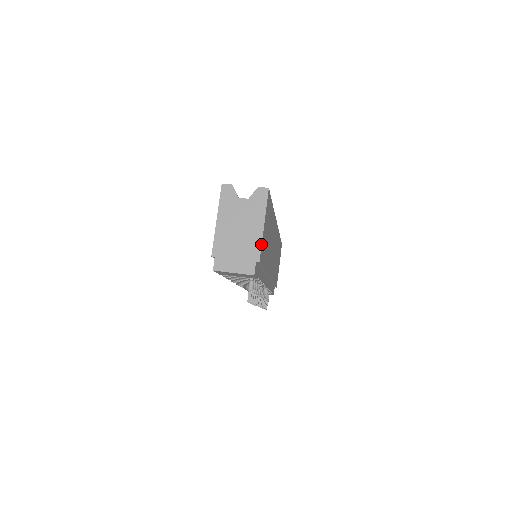
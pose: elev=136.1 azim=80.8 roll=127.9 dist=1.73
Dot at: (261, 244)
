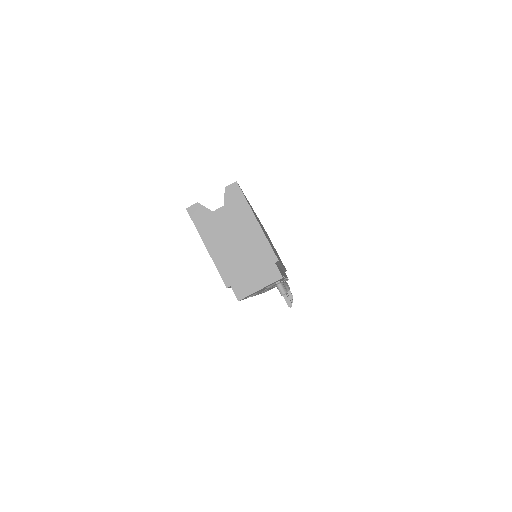
Dot at: (268, 242)
